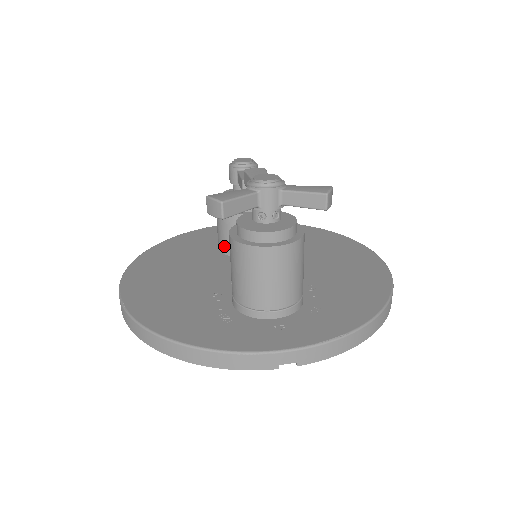
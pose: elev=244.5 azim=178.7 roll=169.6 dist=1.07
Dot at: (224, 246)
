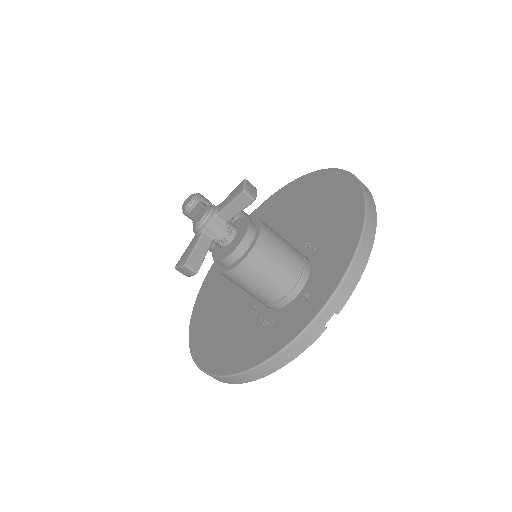
Dot at: occluded
